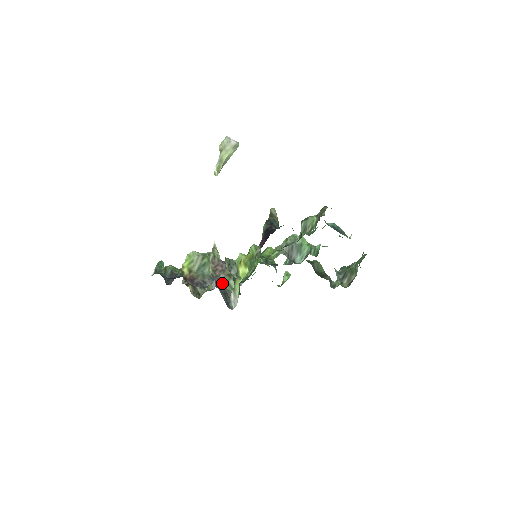
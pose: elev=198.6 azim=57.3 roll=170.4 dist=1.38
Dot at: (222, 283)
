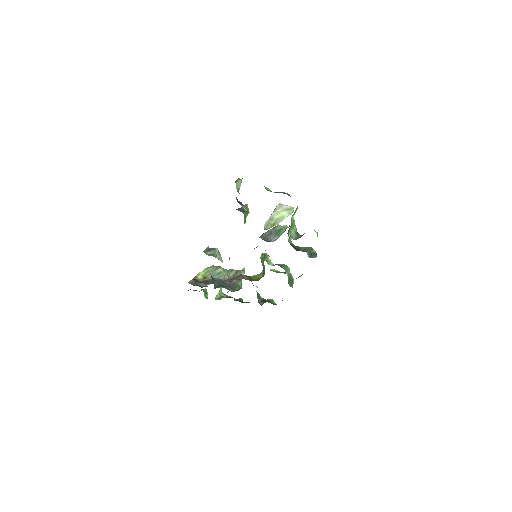
Dot at: (233, 286)
